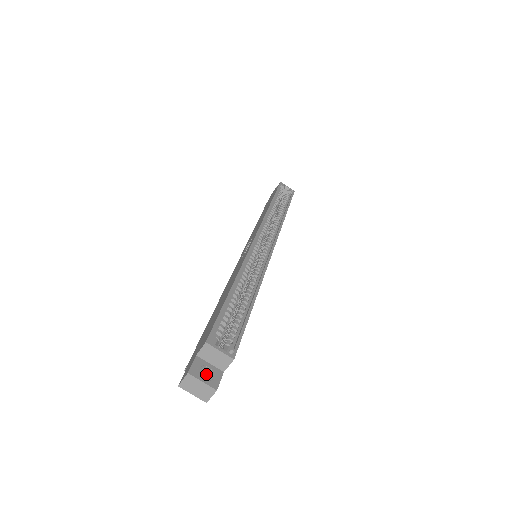
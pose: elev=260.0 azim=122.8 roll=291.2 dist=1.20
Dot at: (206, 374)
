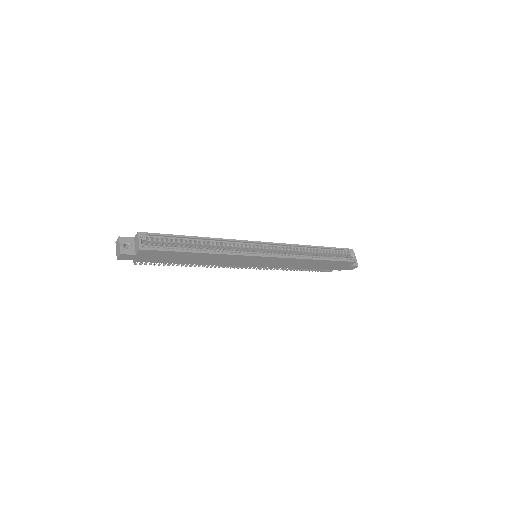
Dot at: (128, 248)
